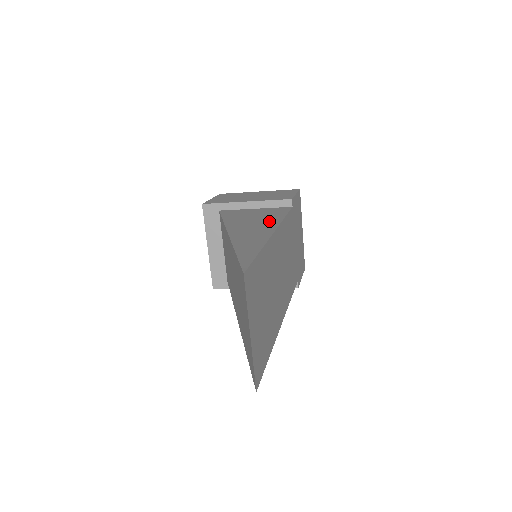
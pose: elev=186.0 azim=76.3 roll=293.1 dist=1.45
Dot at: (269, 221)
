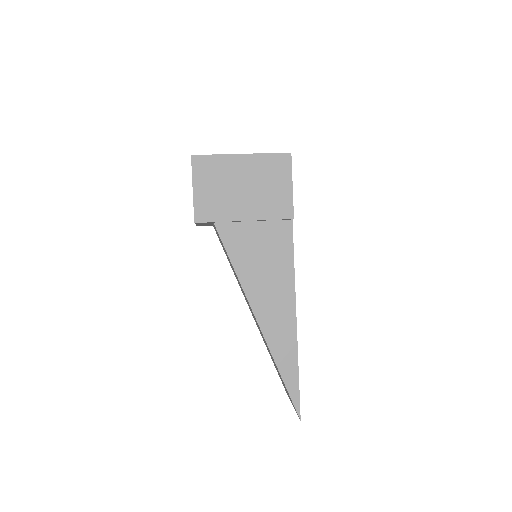
Dot at: (283, 284)
